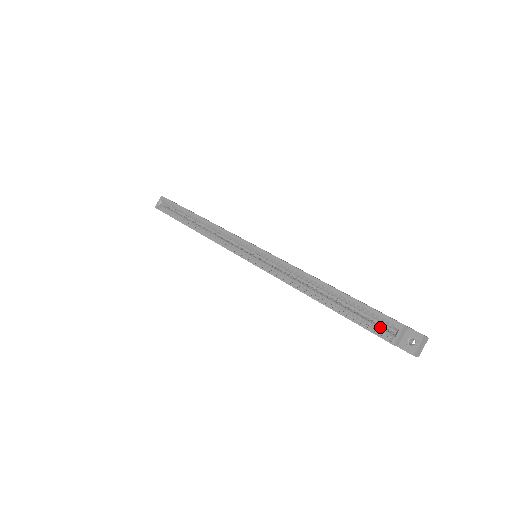
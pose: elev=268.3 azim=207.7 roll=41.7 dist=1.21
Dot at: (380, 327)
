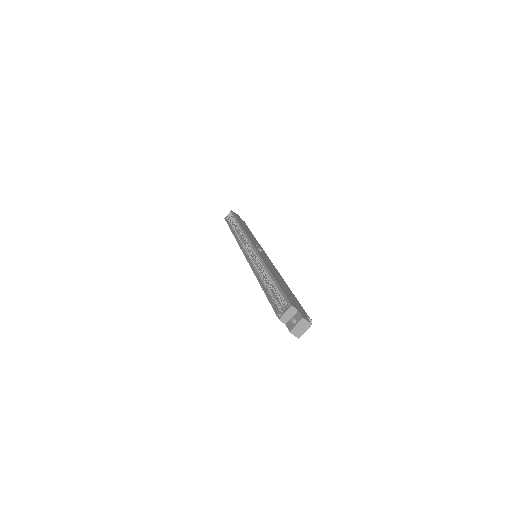
Dot at: (282, 307)
